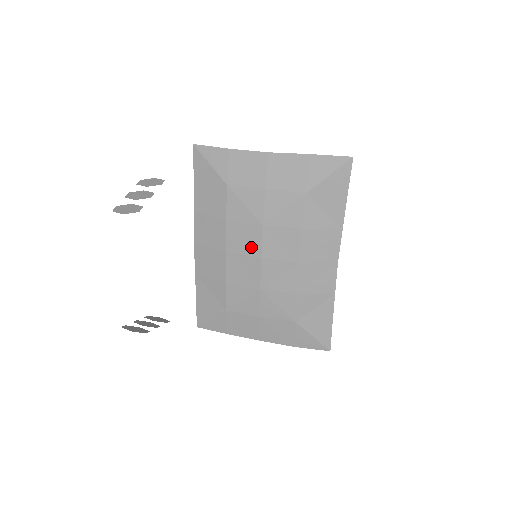
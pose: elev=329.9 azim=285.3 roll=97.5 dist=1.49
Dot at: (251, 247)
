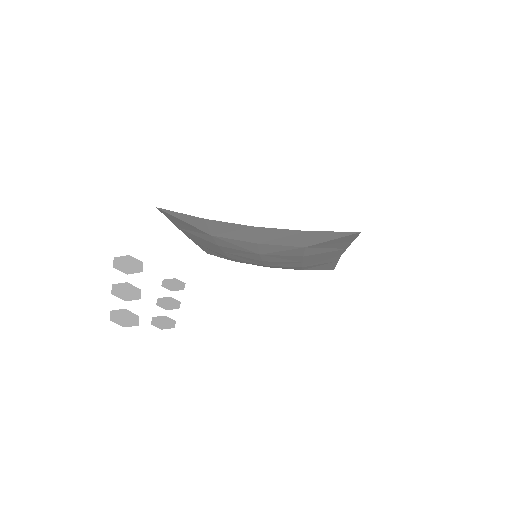
Dot at: (250, 257)
